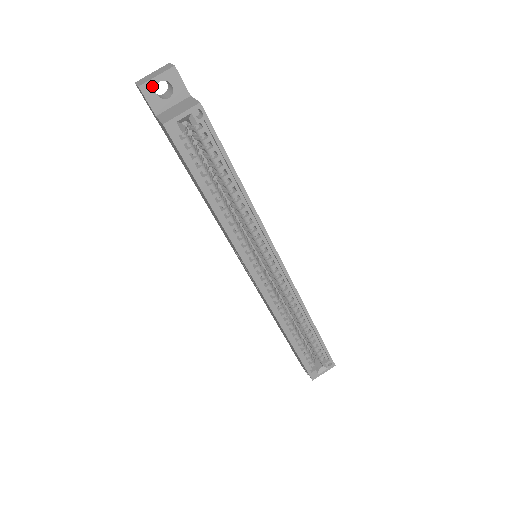
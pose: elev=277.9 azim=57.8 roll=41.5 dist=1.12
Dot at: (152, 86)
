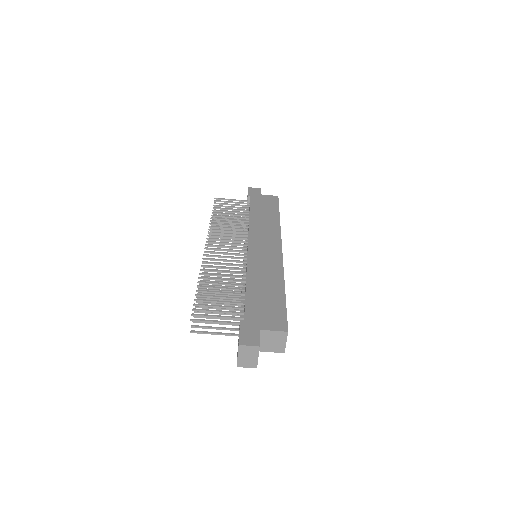
Dot at: occluded
